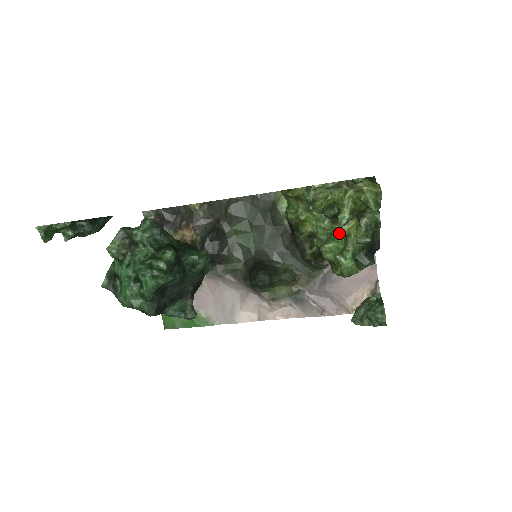
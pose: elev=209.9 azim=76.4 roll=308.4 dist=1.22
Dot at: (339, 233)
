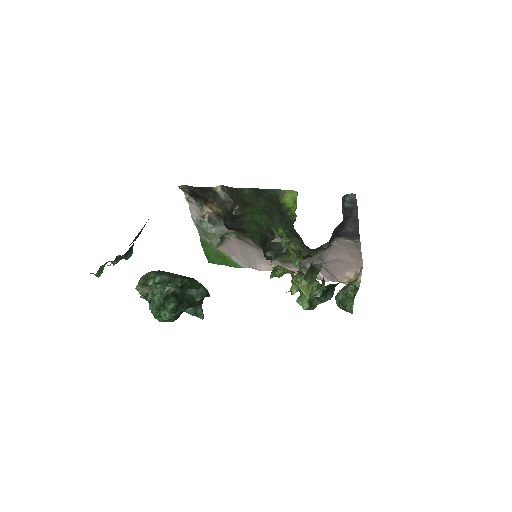
Dot at: occluded
